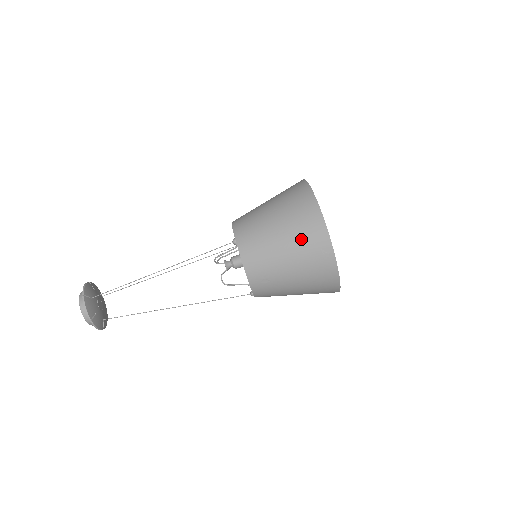
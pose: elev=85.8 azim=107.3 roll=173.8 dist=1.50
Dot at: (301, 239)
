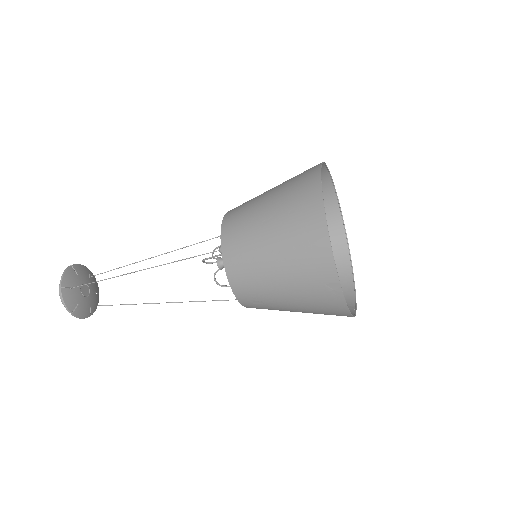
Dot at: (299, 267)
